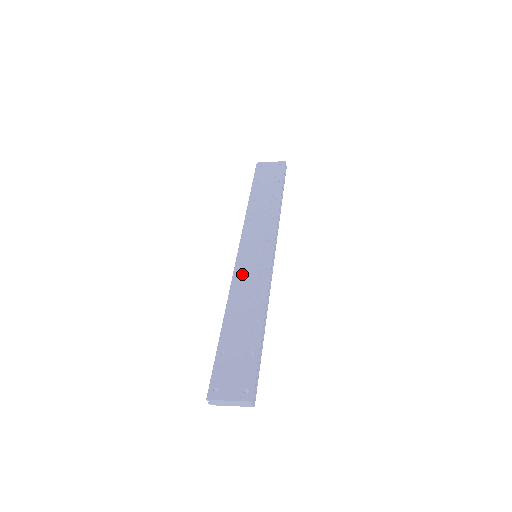
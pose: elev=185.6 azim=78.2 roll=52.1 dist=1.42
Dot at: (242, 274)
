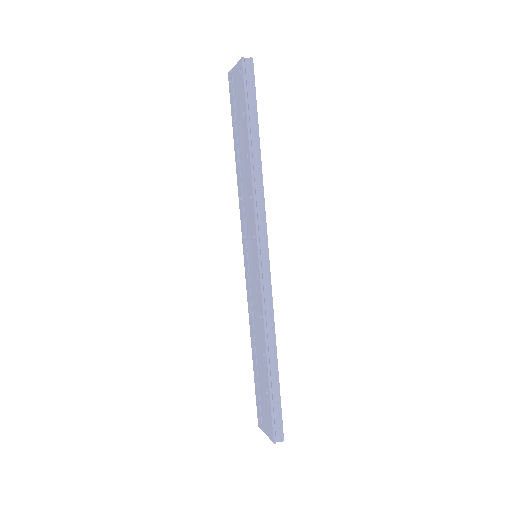
Dot at: (249, 289)
